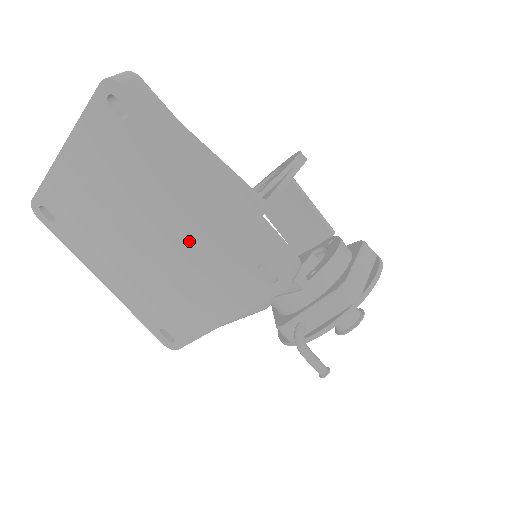
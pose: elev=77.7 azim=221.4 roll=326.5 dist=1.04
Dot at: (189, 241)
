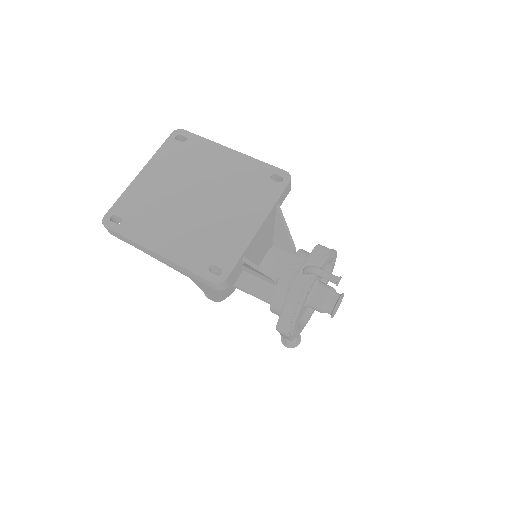
Dot at: (226, 184)
